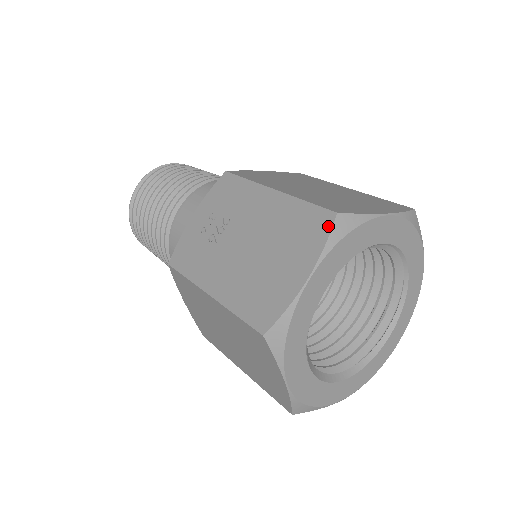
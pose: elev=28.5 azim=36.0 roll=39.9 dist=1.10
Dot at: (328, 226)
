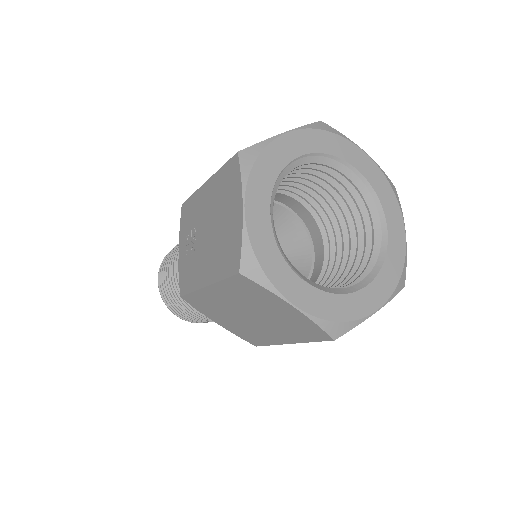
Dot at: (237, 165)
